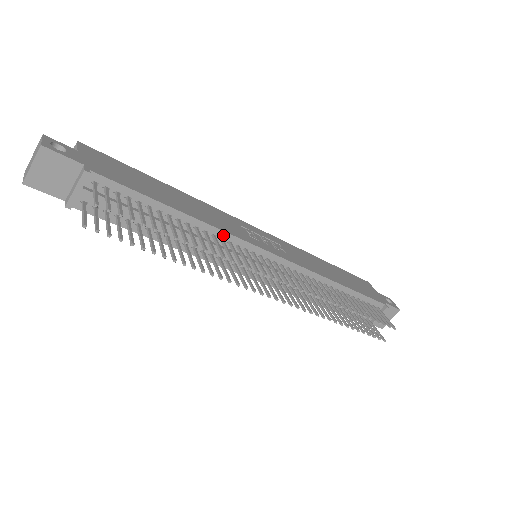
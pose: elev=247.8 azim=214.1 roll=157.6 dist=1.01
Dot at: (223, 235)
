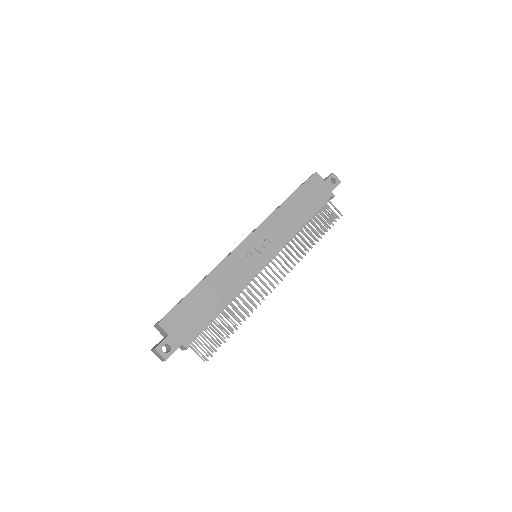
Dot at: (244, 286)
